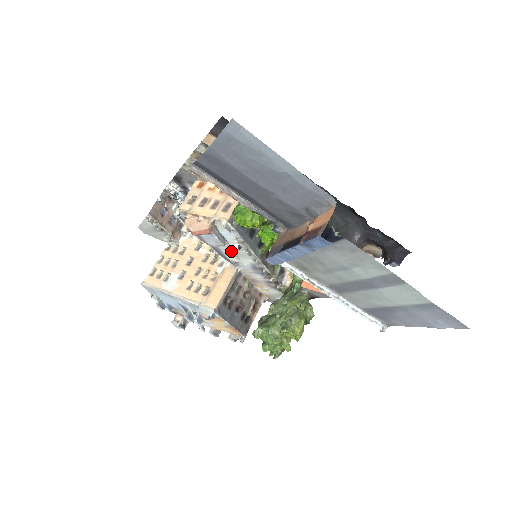
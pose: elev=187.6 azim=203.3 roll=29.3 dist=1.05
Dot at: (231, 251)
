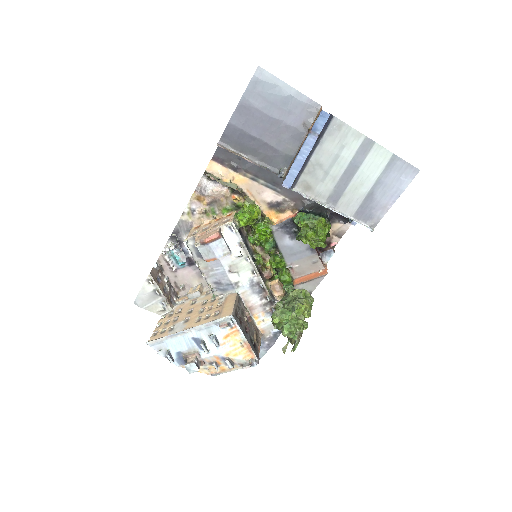
Dot at: (233, 266)
